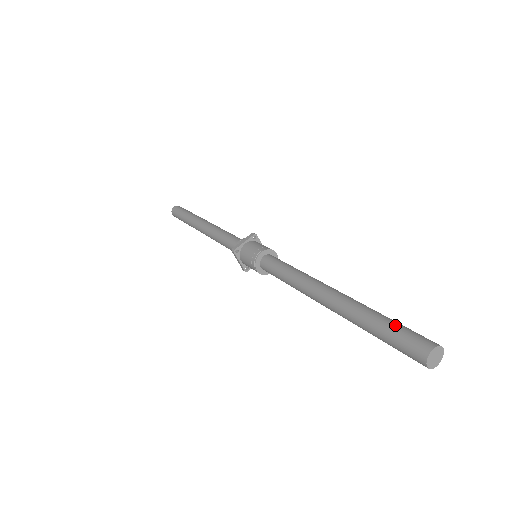
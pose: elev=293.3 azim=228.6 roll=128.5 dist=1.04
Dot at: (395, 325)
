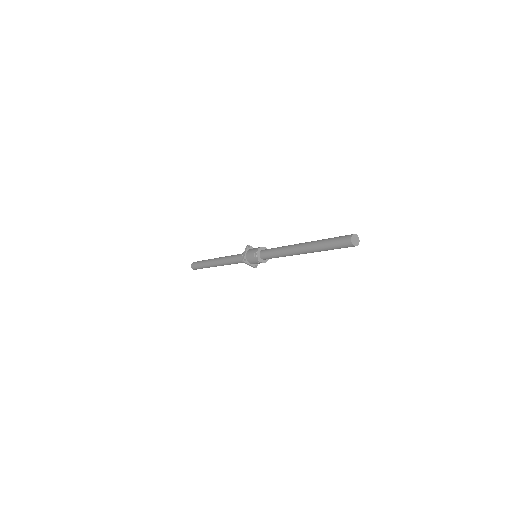
Dot at: (333, 239)
